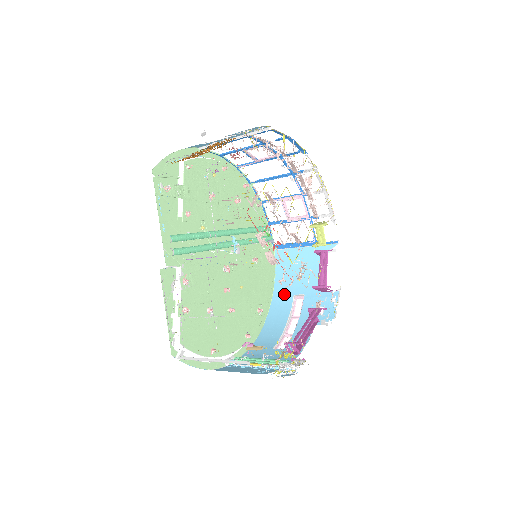
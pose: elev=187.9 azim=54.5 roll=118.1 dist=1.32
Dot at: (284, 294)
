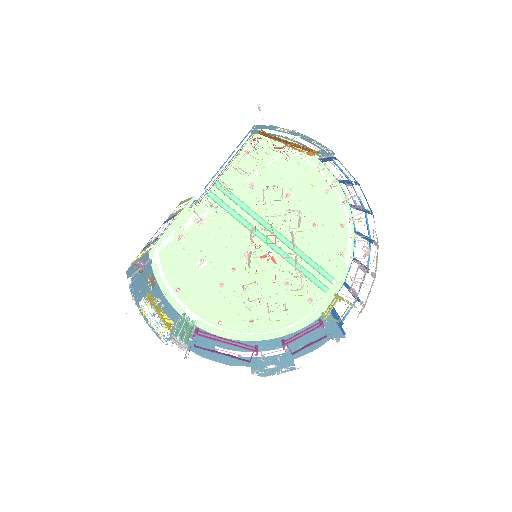
Dot at: occluded
